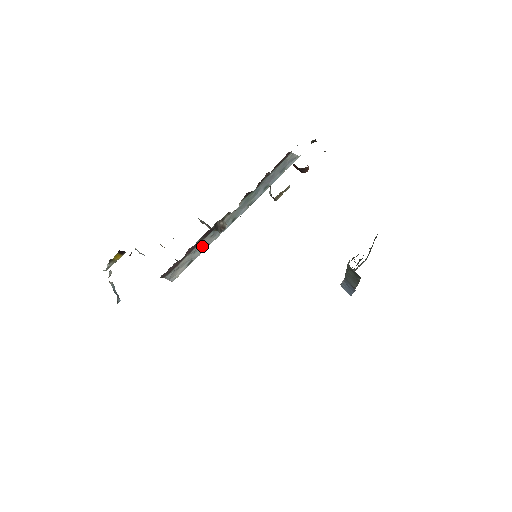
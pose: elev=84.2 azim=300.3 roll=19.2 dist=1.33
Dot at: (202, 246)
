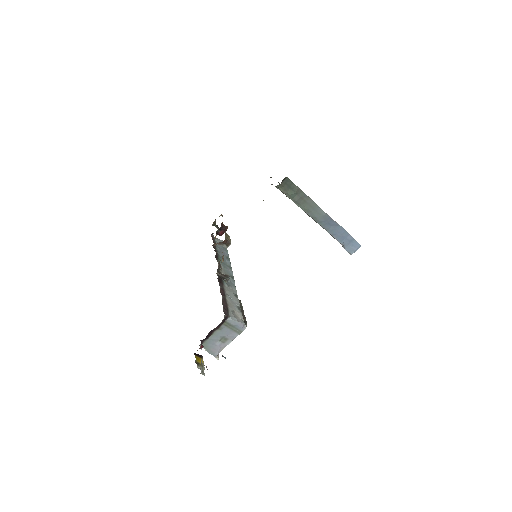
Dot at: (231, 294)
